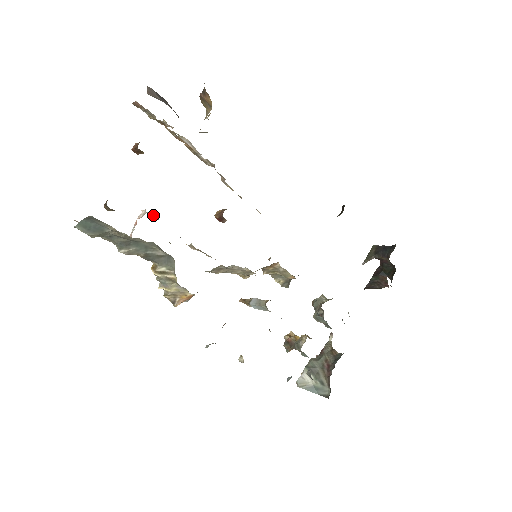
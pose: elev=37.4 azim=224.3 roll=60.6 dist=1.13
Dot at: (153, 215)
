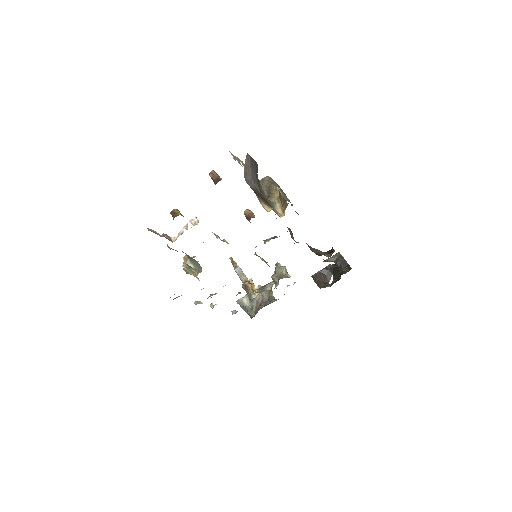
Dot at: occluded
